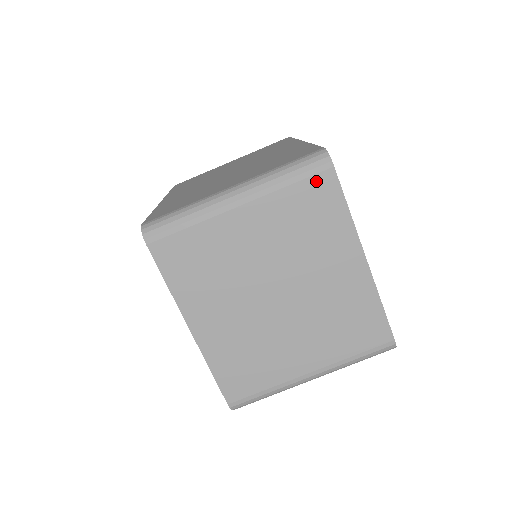
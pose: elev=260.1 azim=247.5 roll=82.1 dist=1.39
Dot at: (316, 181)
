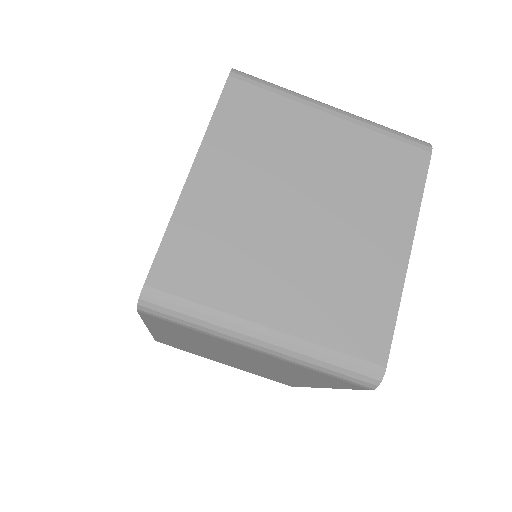
Dot at: (410, 151)
